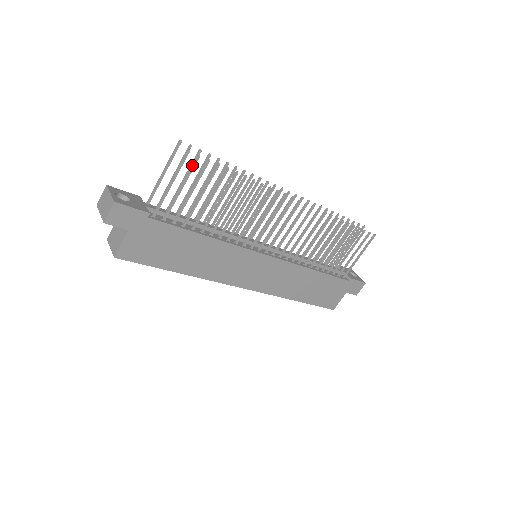
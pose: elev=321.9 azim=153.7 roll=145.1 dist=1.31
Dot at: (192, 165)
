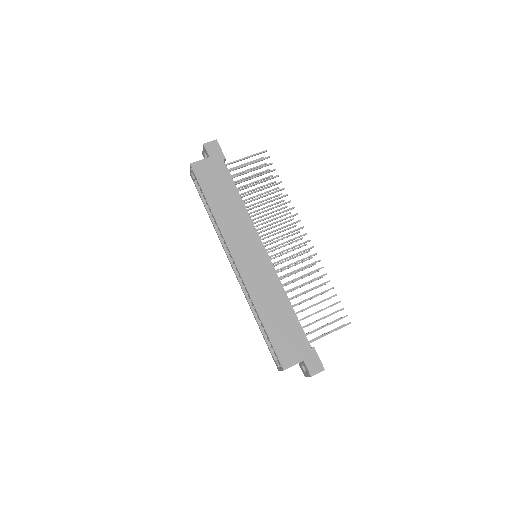
Dot at: (263, 158)
